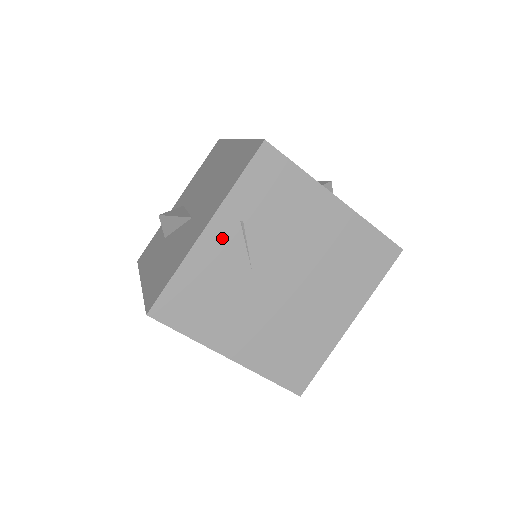
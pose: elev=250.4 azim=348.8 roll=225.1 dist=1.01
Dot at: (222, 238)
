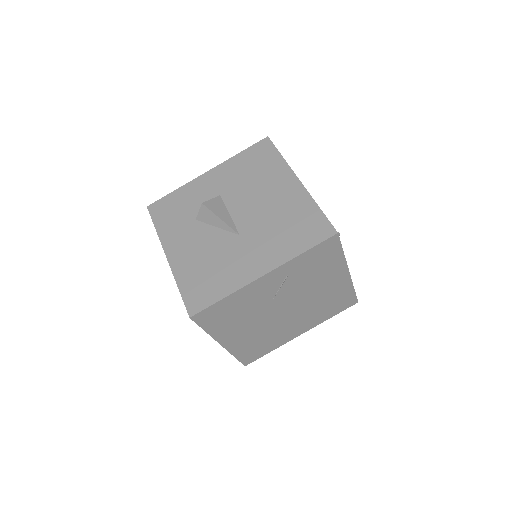
Dot at: (269, 282)
